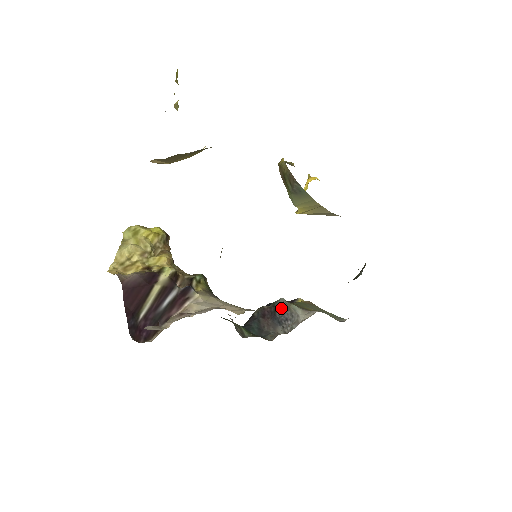
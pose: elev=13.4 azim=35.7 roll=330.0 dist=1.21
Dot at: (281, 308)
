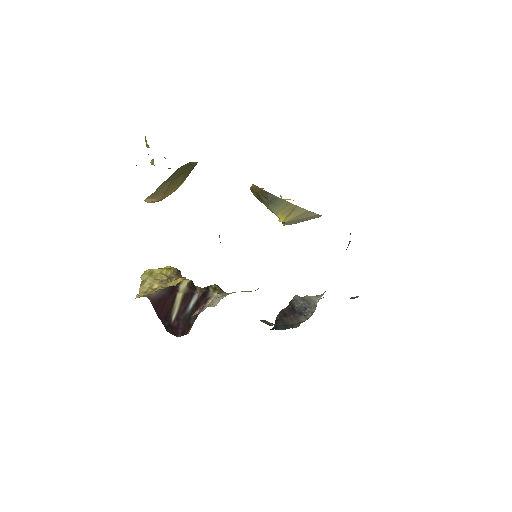
Dot at: (297, 302)
